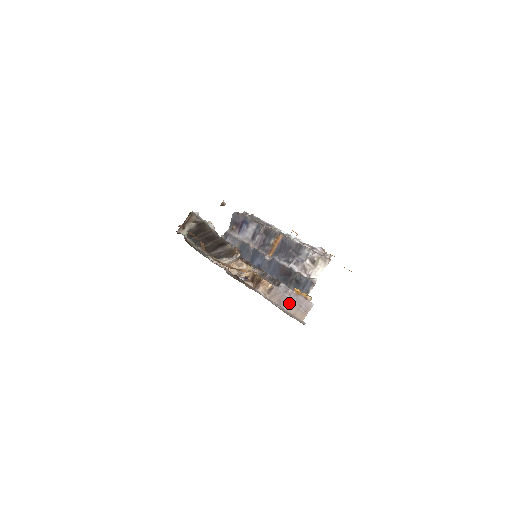
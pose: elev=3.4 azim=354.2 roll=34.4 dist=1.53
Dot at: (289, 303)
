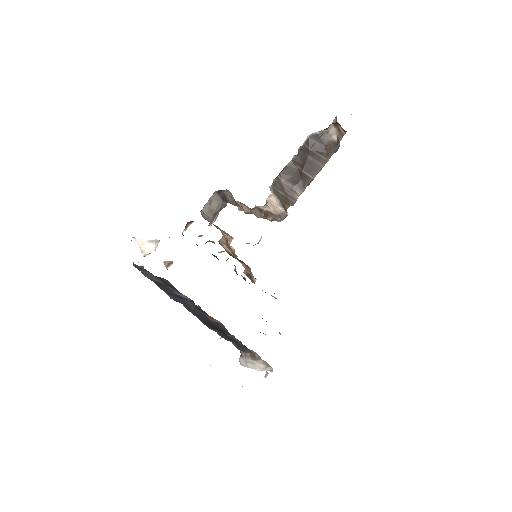
Dot at: occluded
